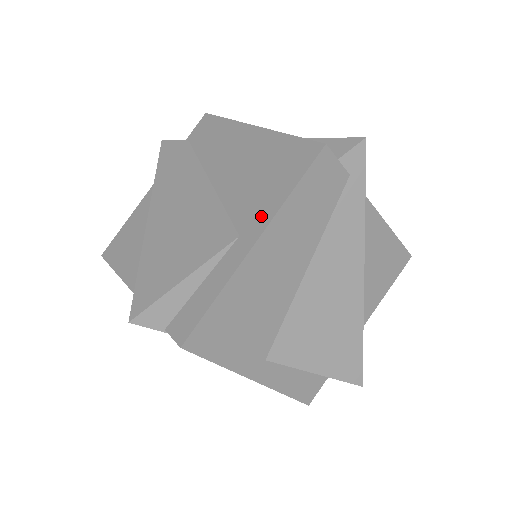
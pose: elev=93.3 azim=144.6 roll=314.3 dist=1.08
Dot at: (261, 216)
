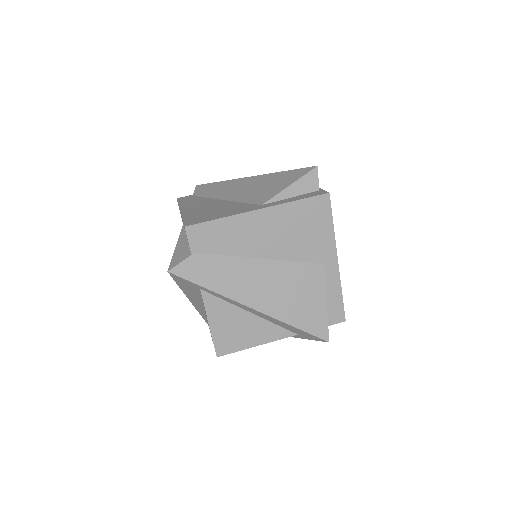
Dot at: (328, 248)
